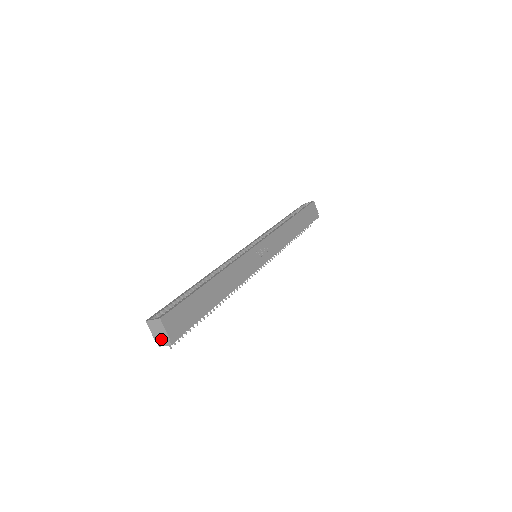
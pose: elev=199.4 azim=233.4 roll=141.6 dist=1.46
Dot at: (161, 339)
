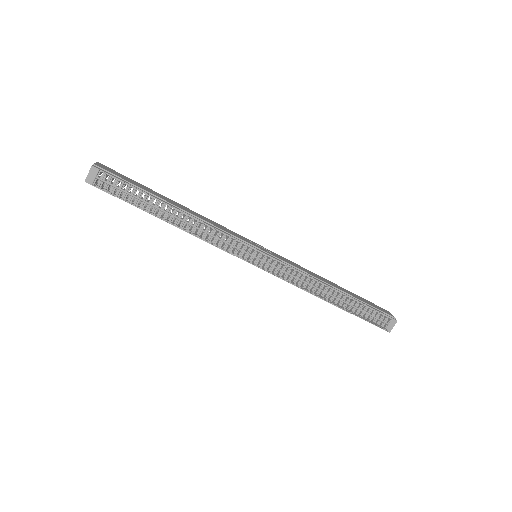
Dot at: (89, 173)
